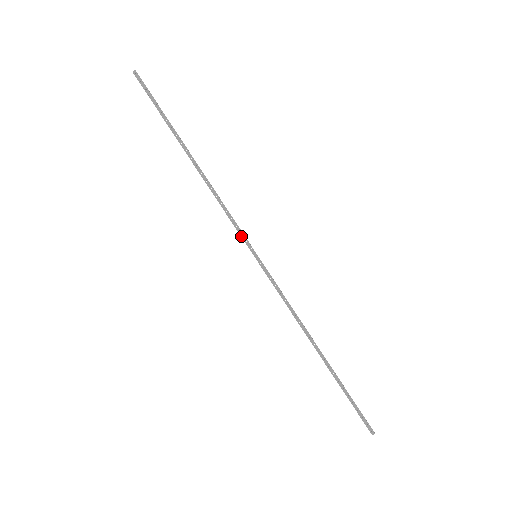
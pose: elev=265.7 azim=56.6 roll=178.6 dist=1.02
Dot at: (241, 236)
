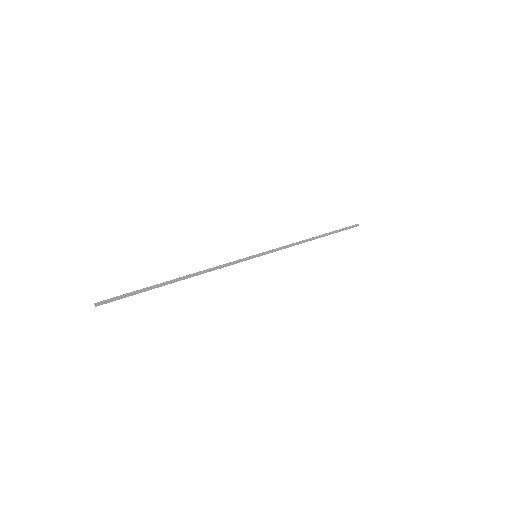
Dot at: occluded
